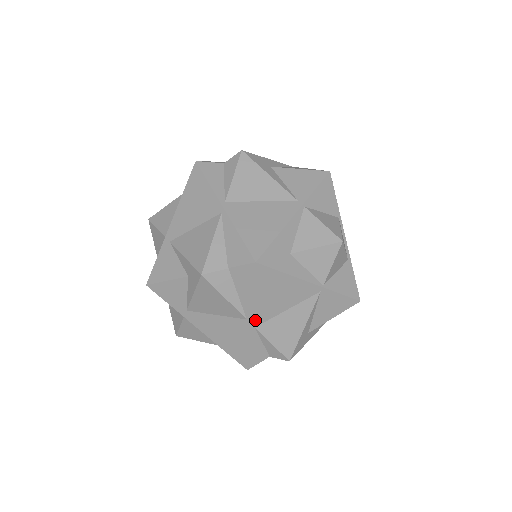
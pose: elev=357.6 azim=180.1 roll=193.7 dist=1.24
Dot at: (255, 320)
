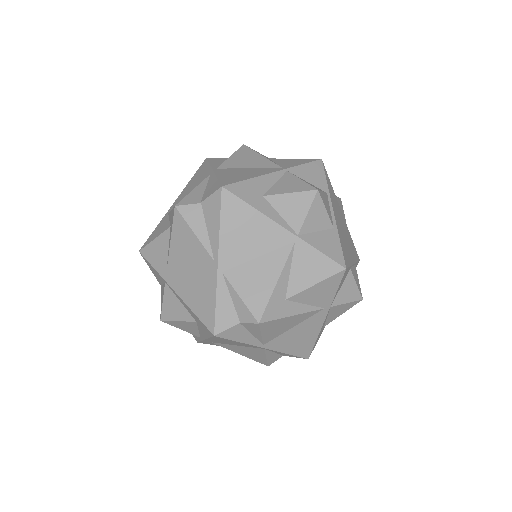
Dot at: (222, 262)
